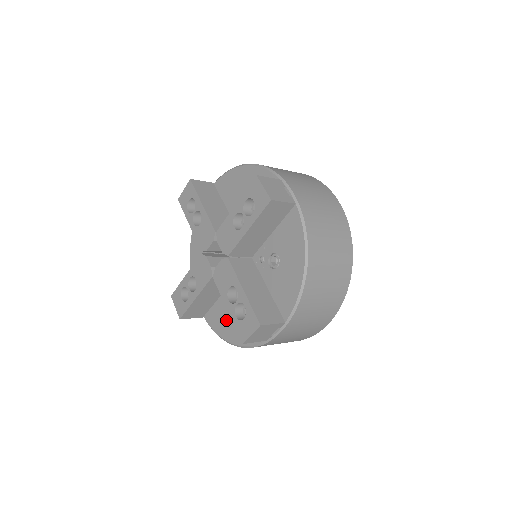
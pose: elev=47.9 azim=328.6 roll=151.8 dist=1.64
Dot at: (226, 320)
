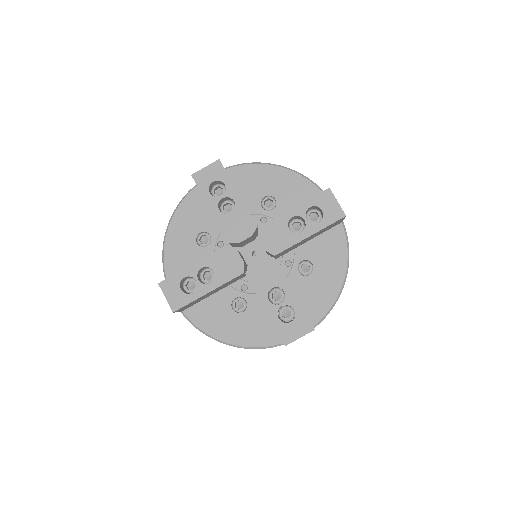
Dot at: (223, 318)
